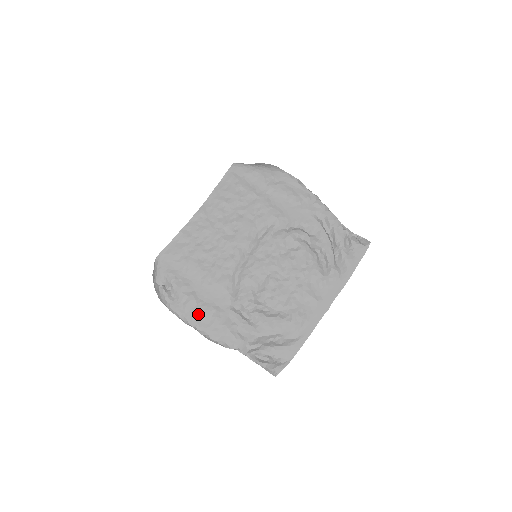
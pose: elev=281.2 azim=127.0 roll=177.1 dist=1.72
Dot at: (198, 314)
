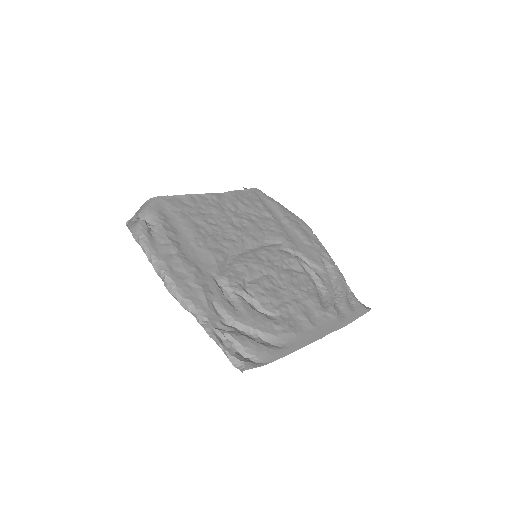
Dot at: (174, 261)
